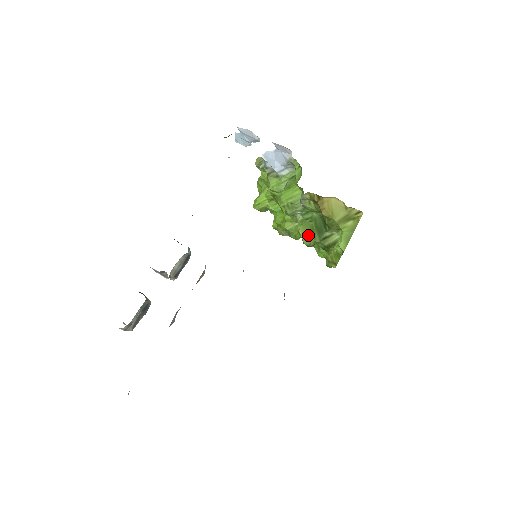
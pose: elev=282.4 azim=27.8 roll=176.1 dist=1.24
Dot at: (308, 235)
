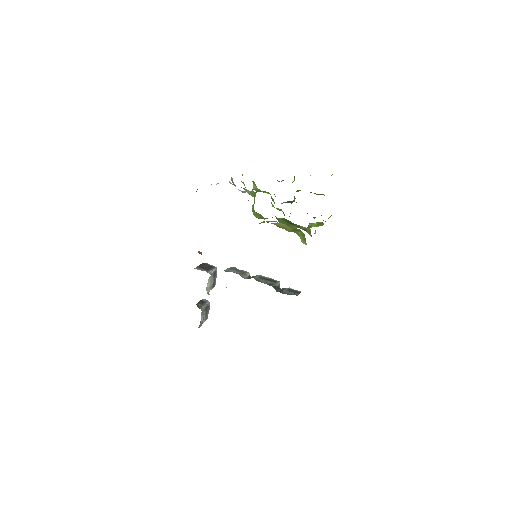
Dot at: occluded
